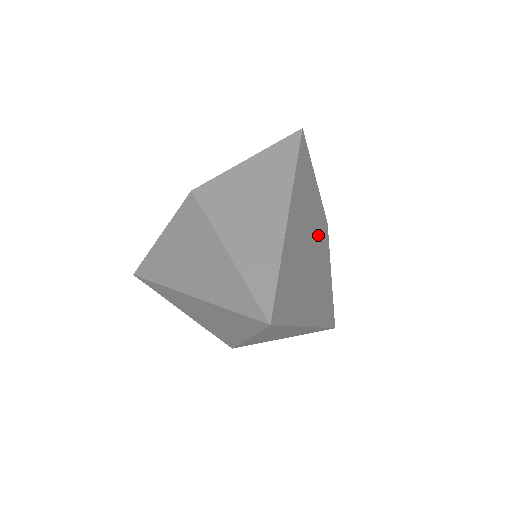
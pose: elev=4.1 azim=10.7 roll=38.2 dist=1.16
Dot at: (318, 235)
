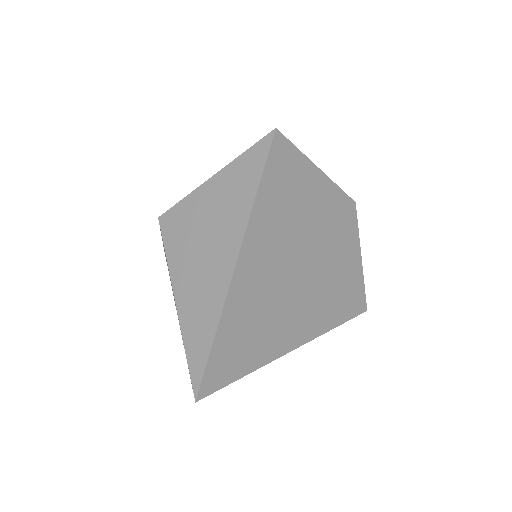
Dot at: (323, 237)
